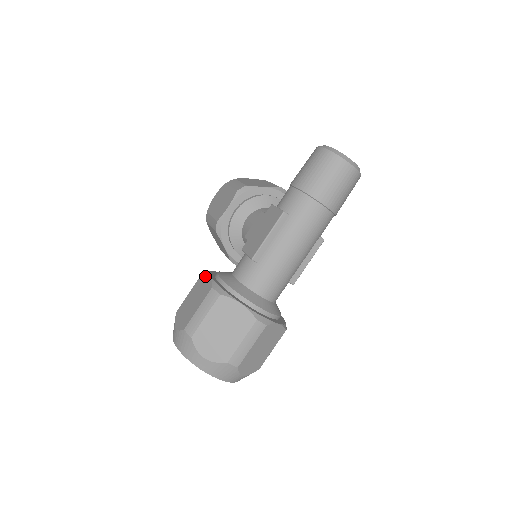
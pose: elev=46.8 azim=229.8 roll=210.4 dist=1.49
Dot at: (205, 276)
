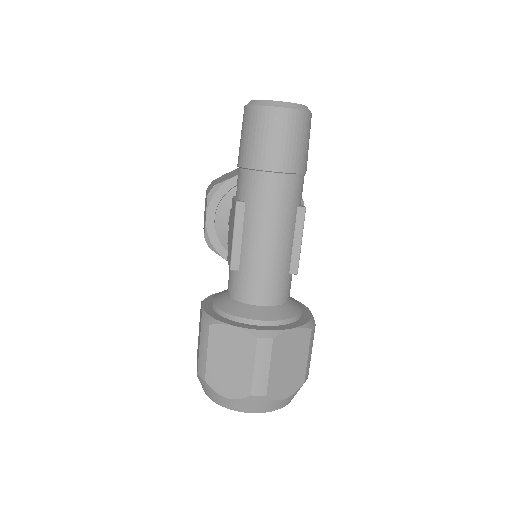
Dot at: occluded
